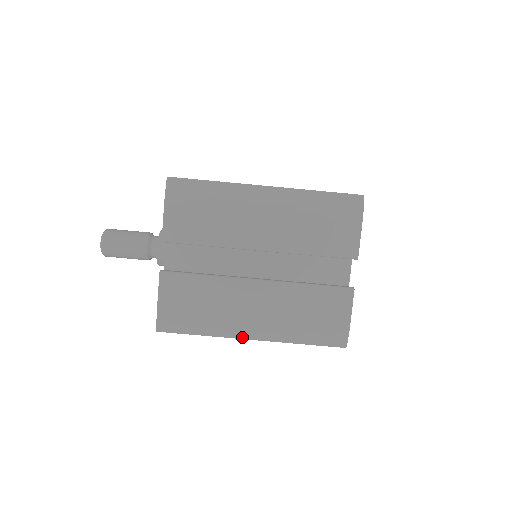
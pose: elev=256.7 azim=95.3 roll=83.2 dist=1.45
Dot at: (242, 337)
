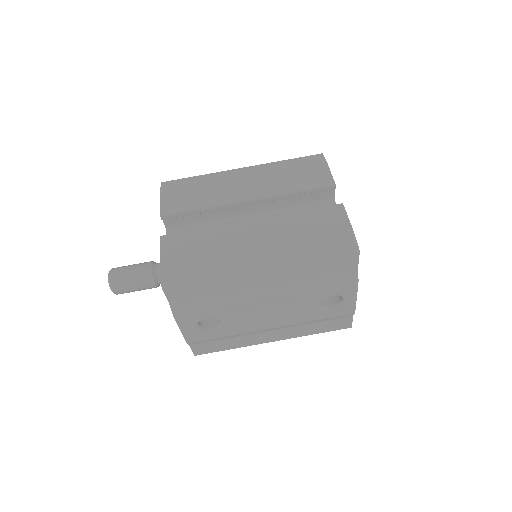
Dot at: (250, 268)
